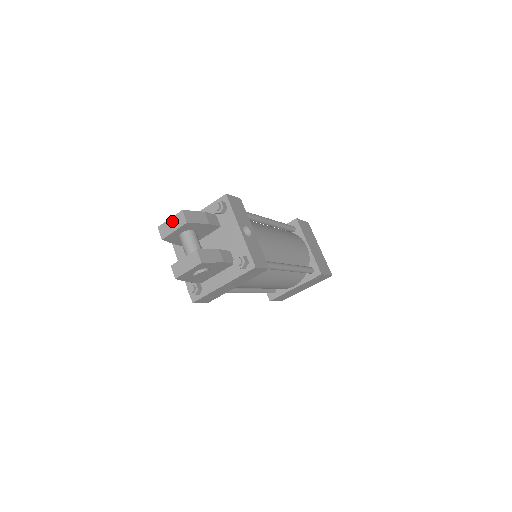
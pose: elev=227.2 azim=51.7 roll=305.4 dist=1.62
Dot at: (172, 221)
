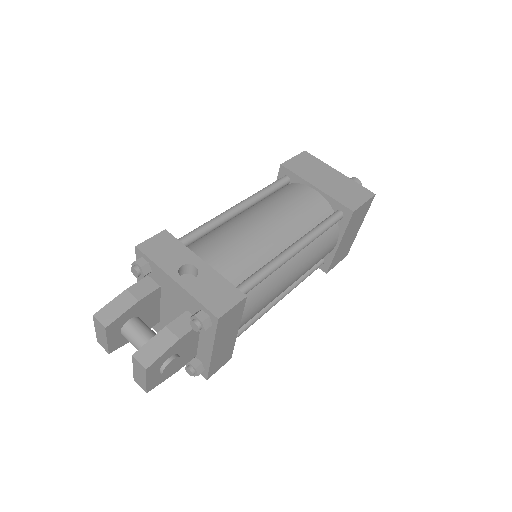
Dot at: (98, 331)
